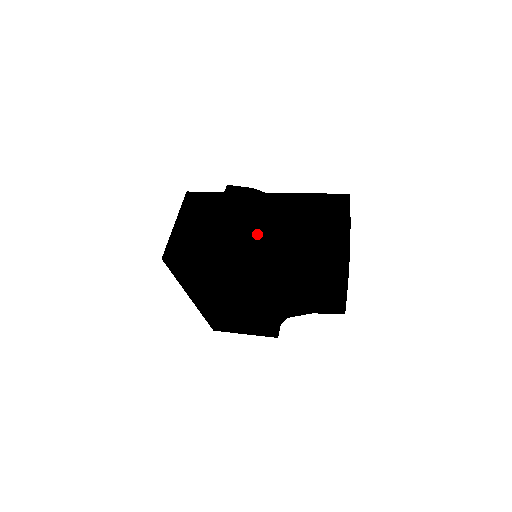
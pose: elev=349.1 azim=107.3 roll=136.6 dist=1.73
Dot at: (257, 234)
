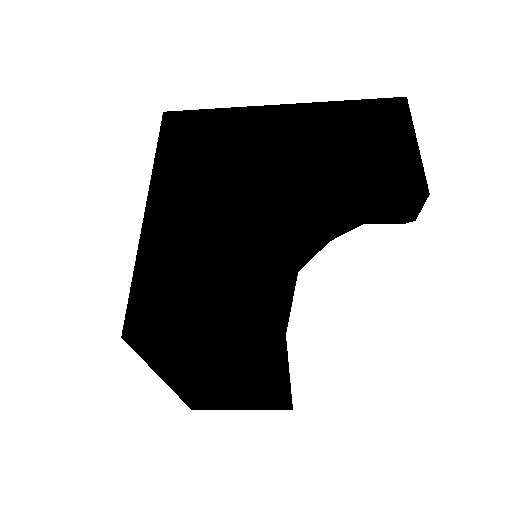
Dot at: occluded
